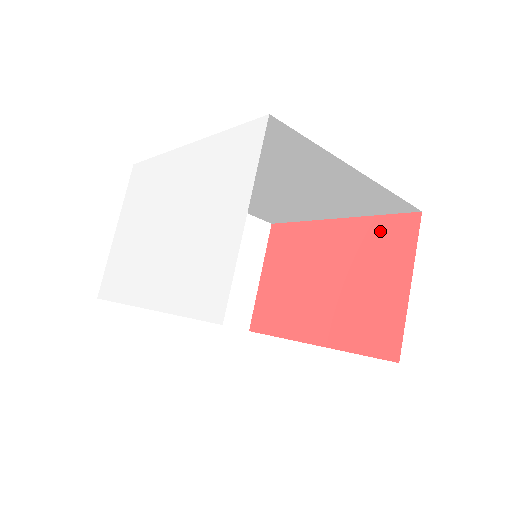
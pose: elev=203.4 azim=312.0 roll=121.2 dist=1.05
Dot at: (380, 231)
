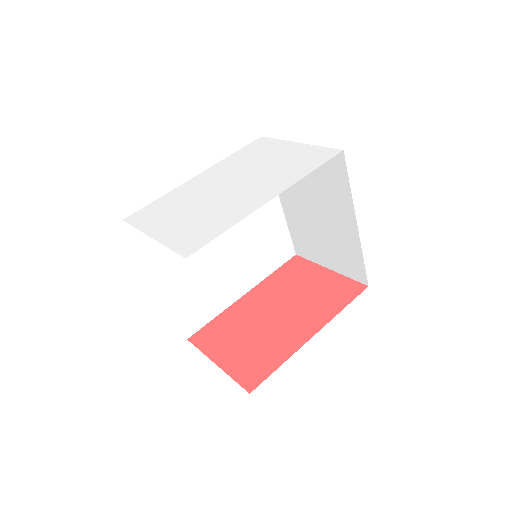
Dot at: (284, 273)
